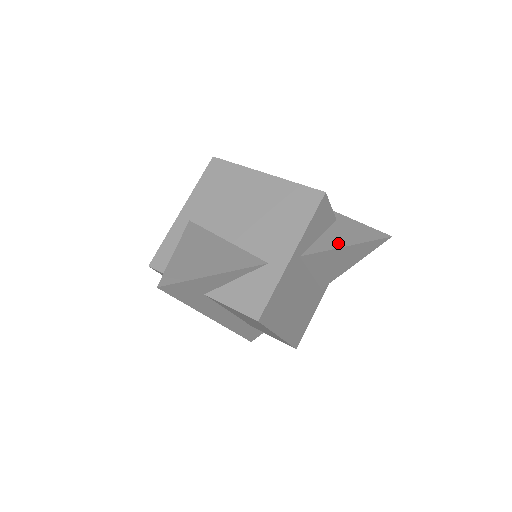
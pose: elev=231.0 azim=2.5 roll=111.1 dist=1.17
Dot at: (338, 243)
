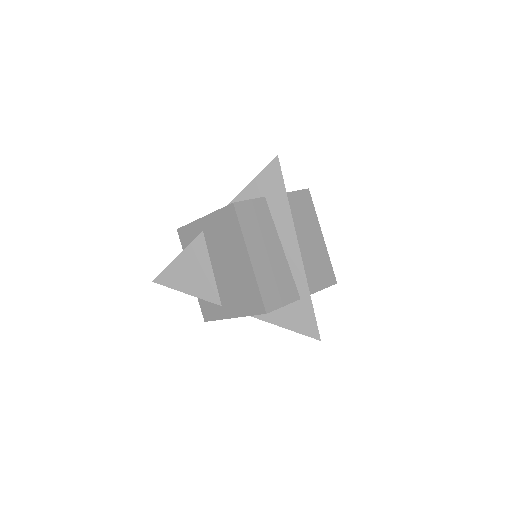
Dot at: (278, 321)
